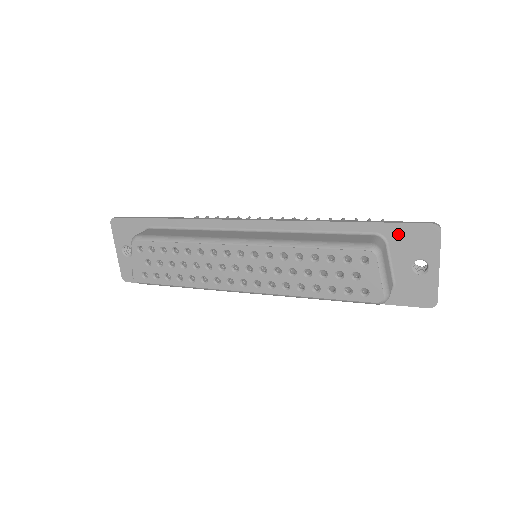
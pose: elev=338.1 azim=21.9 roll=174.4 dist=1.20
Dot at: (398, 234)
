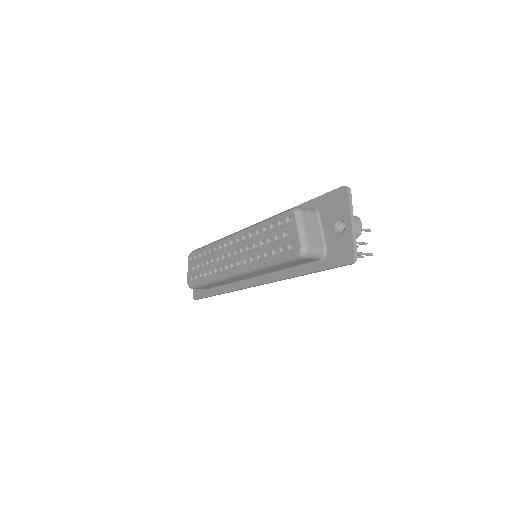
Dot at: (324, 203)
